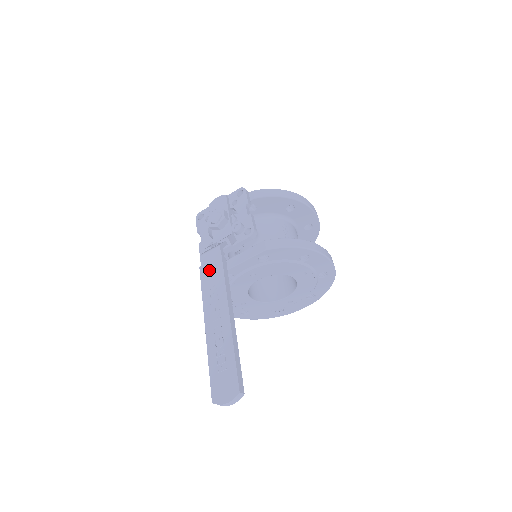
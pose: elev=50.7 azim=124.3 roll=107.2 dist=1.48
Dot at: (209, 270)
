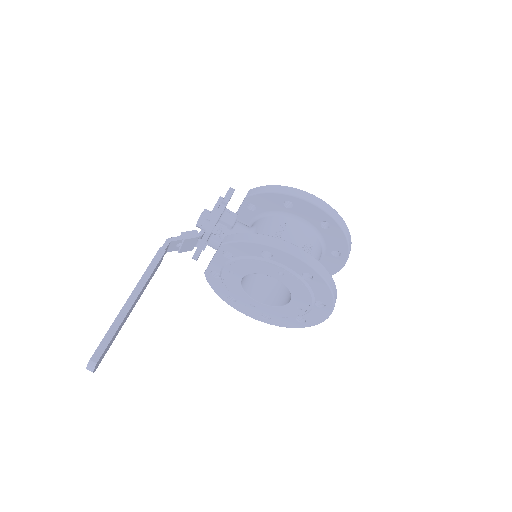
Dot at: occluded
